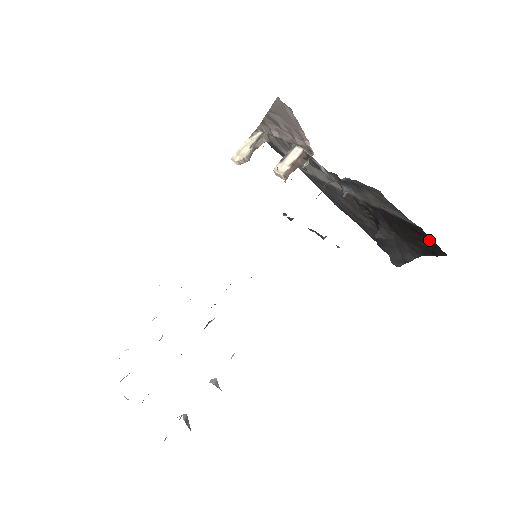
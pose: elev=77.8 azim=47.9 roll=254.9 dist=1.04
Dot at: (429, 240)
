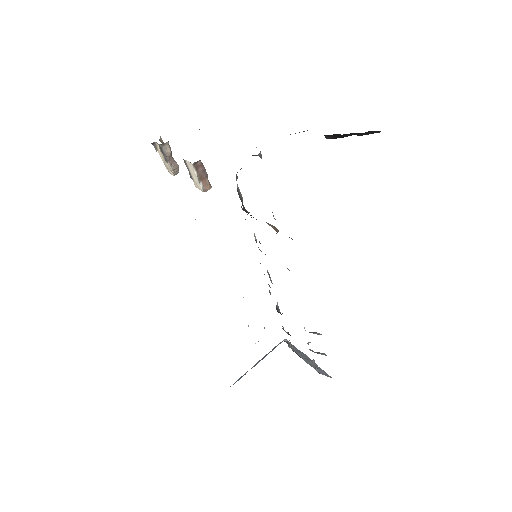
Dot at: occluded
